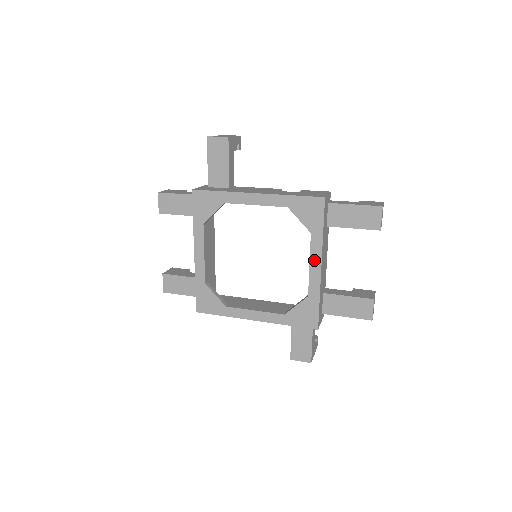
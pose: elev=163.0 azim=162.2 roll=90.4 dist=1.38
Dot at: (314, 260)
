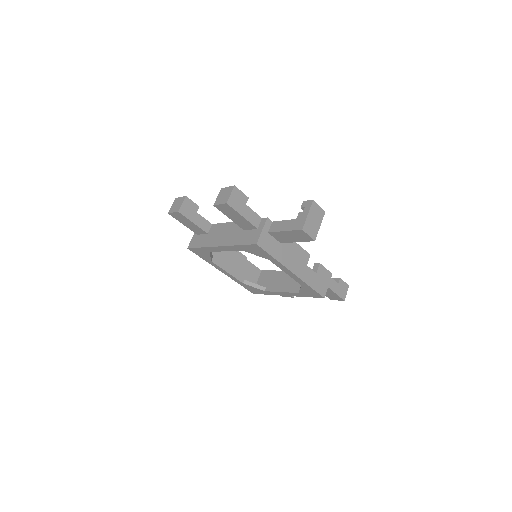
Dot at: (286, 294)
